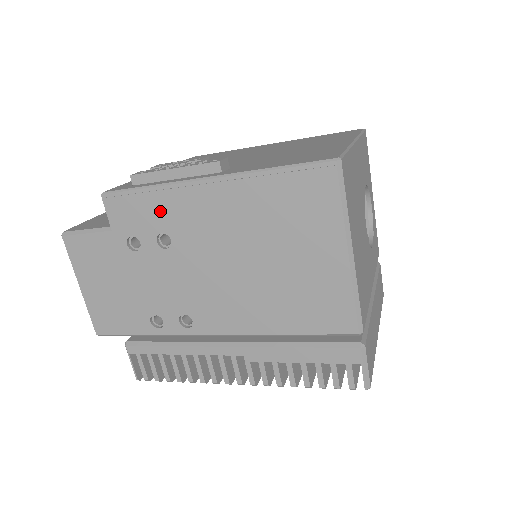
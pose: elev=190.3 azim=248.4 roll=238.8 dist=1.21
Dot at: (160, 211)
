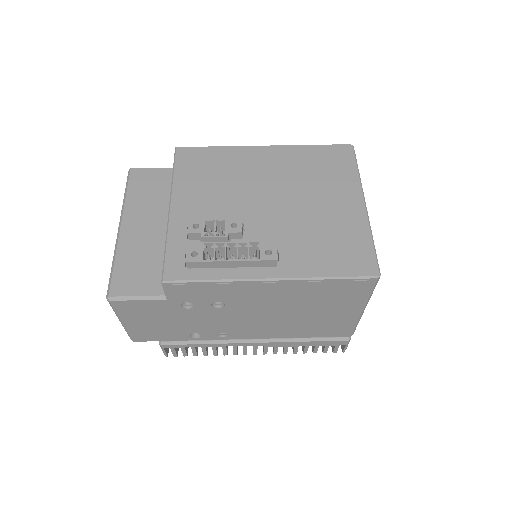
Dot at: (220, 292)
